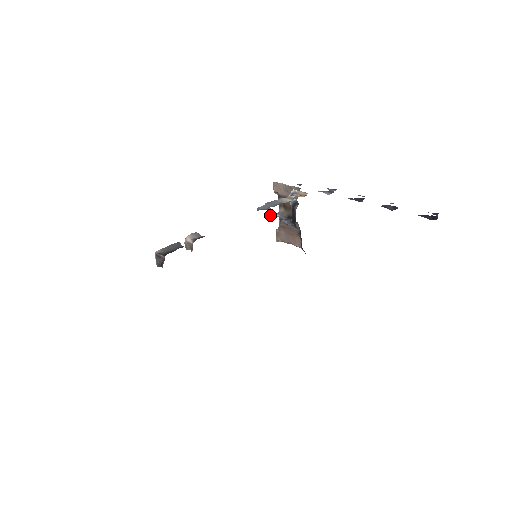
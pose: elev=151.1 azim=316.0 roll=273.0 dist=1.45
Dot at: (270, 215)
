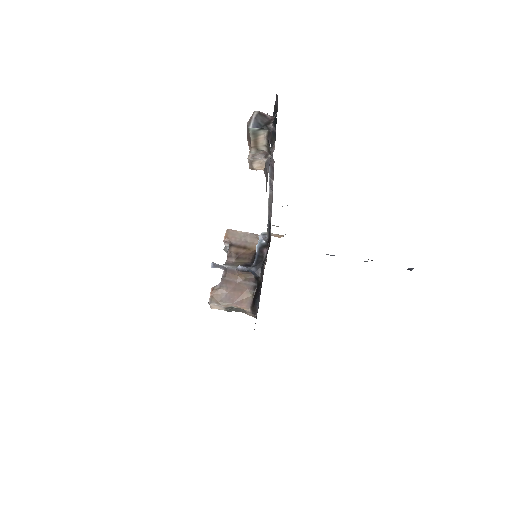
Dot at: (214, 264)
